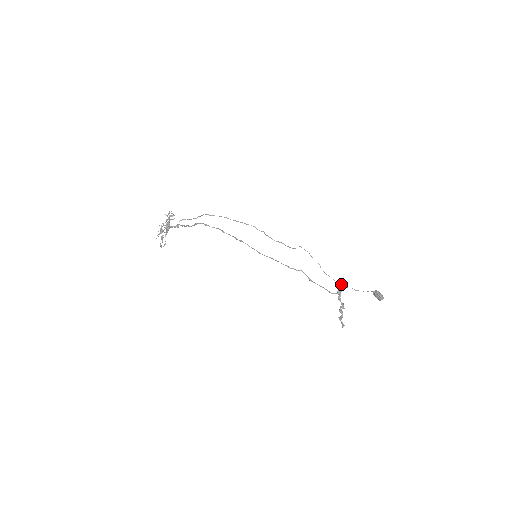
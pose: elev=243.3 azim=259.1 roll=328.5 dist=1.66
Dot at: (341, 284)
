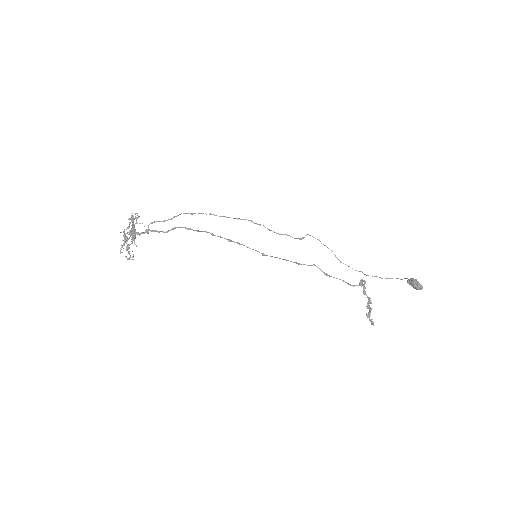
Dot at: (363, 273)
